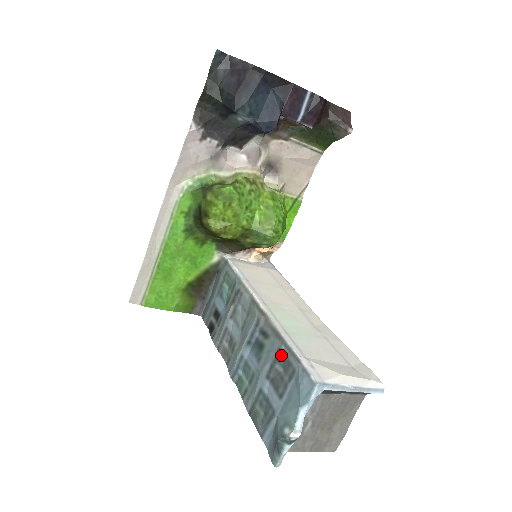
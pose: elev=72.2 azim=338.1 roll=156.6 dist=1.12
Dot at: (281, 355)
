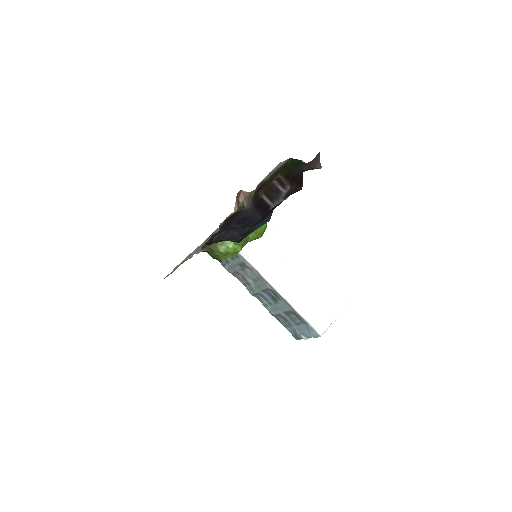
Dot at: (293, 313)
